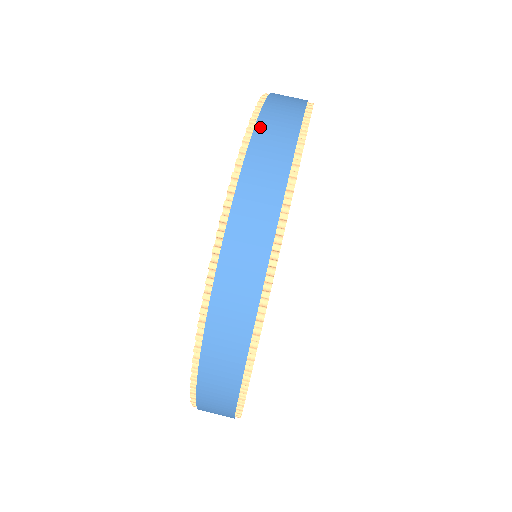
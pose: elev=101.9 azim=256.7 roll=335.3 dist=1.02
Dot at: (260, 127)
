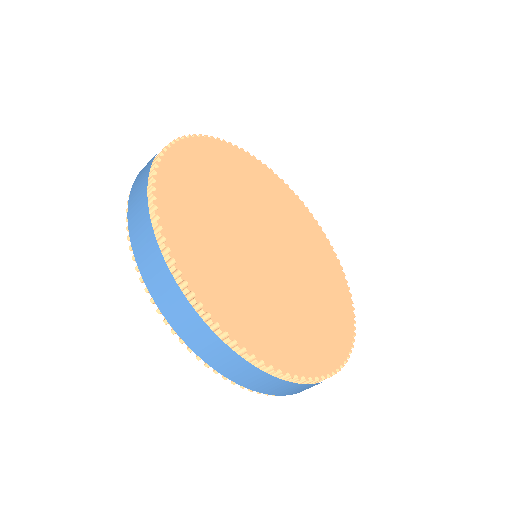
Dot at: (255, 389)
